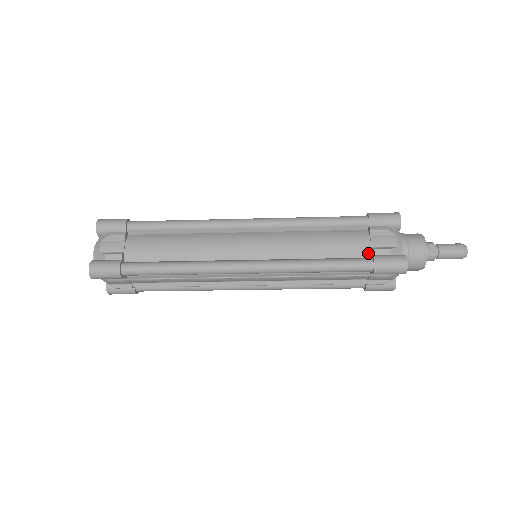
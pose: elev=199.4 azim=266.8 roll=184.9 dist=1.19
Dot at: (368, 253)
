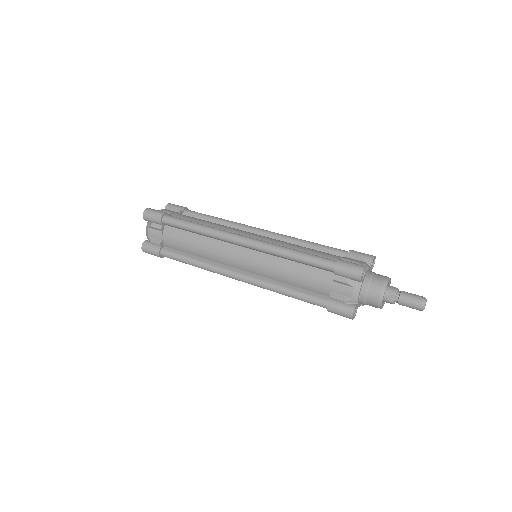
Dot at: (328, 294)
